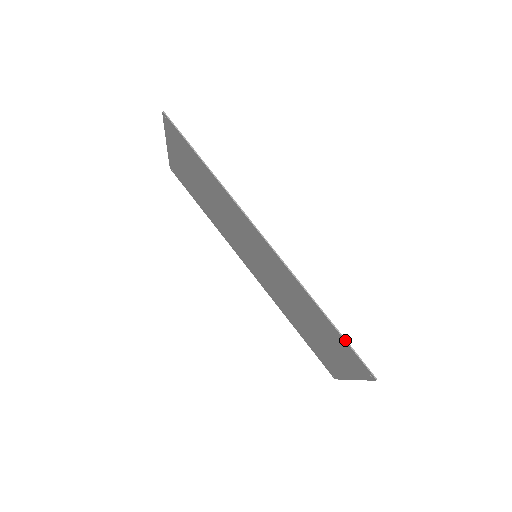
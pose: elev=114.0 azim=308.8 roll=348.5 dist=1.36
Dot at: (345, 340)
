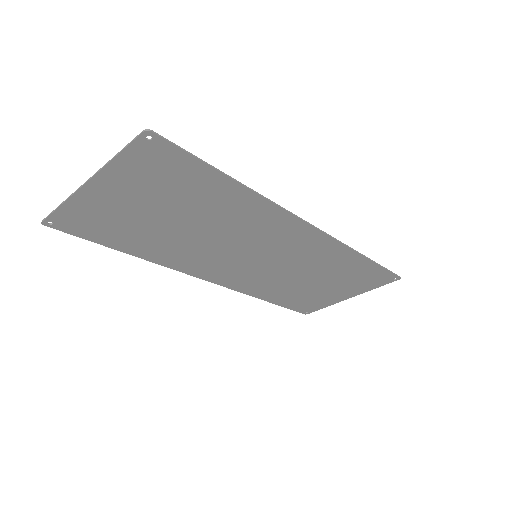
Dot at: (382, 267)
